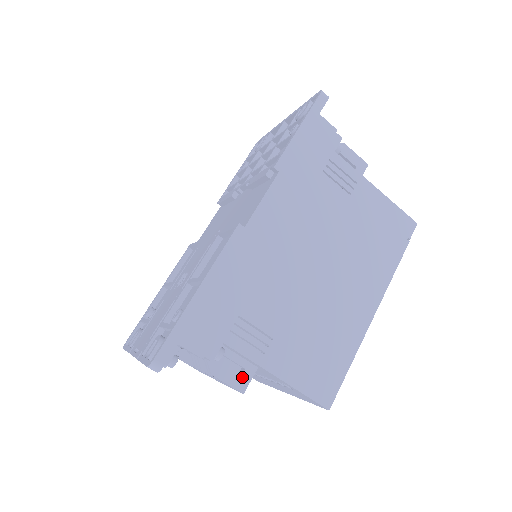
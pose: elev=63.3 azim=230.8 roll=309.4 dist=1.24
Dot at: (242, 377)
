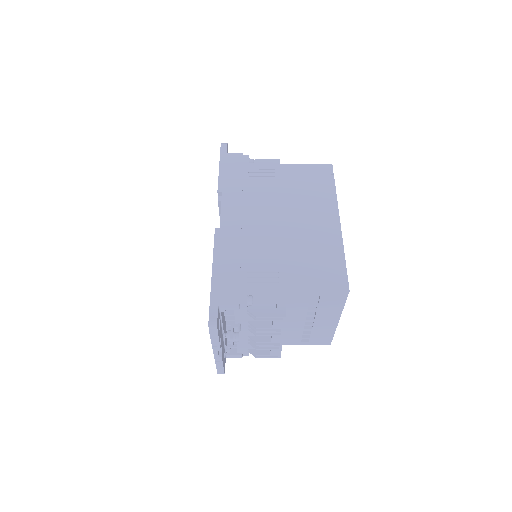
Dot at: (278, 308)
